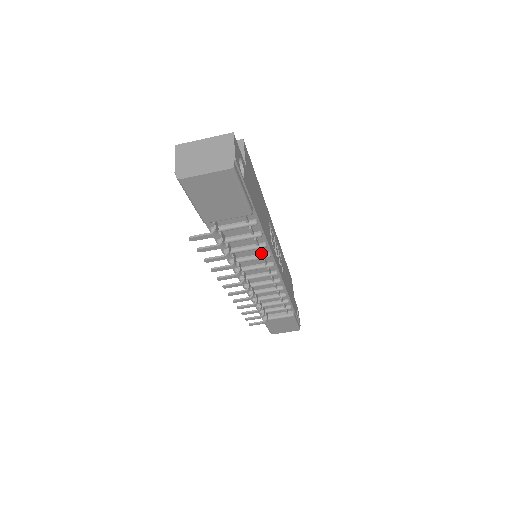
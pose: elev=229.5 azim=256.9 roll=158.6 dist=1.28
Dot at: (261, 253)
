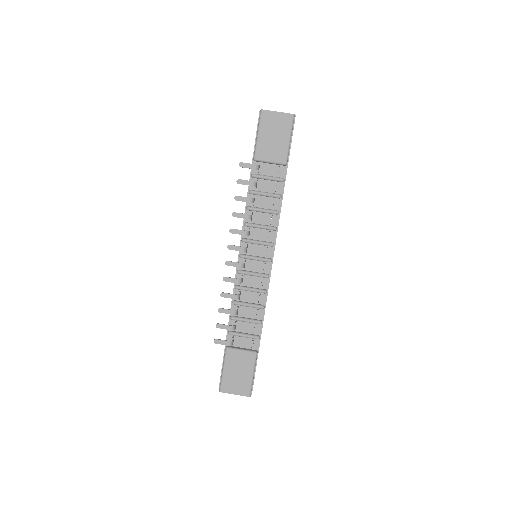
Dot at: (272, 220)
